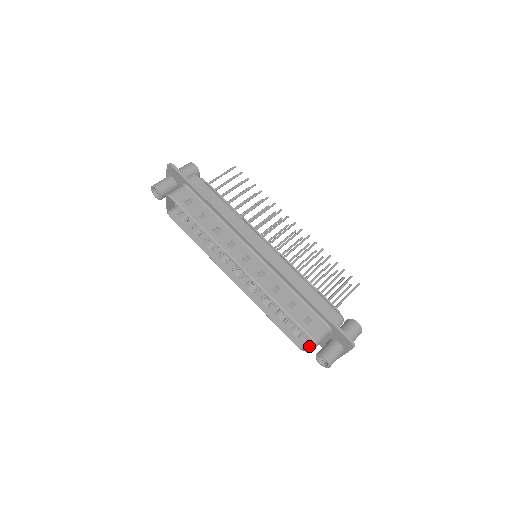
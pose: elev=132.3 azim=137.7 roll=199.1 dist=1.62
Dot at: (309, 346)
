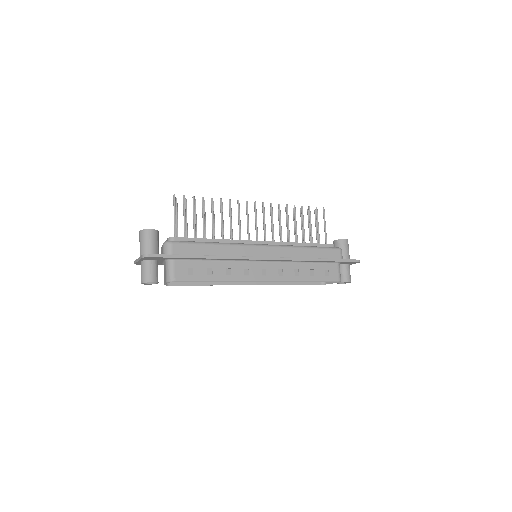
Dot at: occluded
